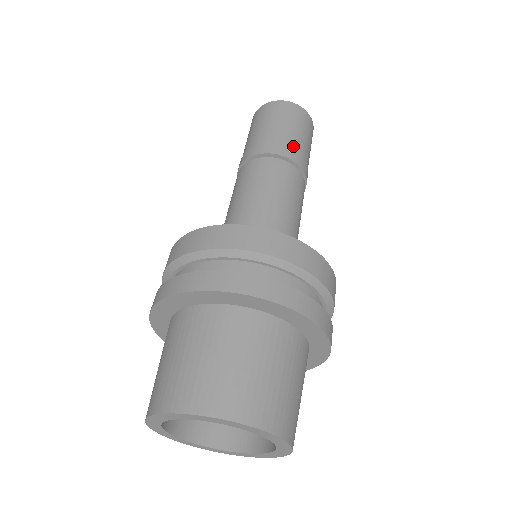
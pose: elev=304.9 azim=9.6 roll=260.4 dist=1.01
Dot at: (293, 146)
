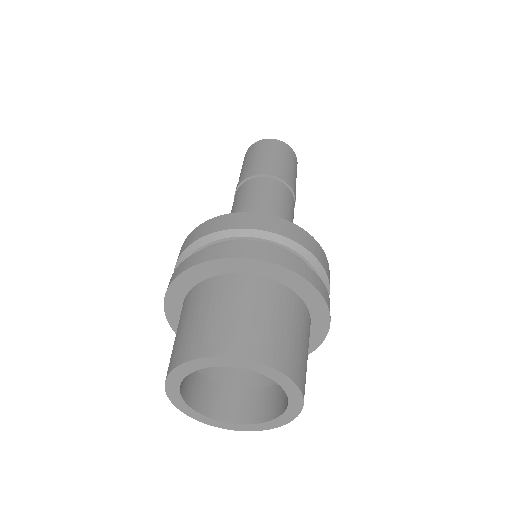
Dot at: (289, 175)
